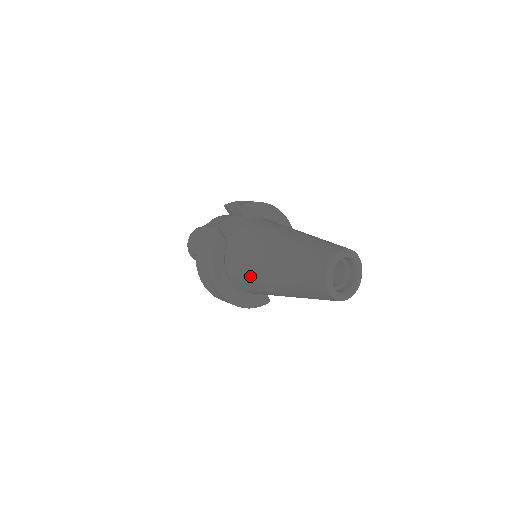
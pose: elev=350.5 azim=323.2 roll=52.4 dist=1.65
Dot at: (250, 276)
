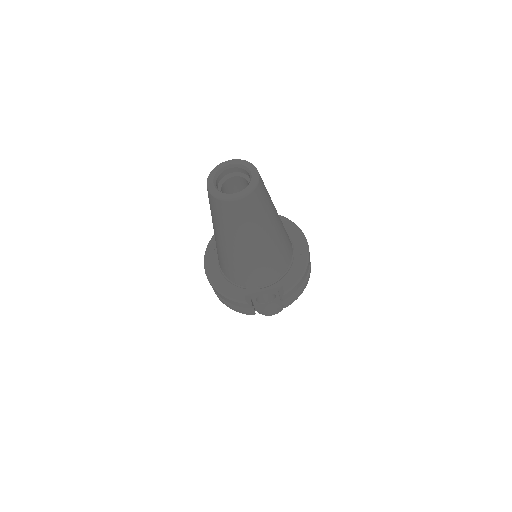
Dot at: occluded
